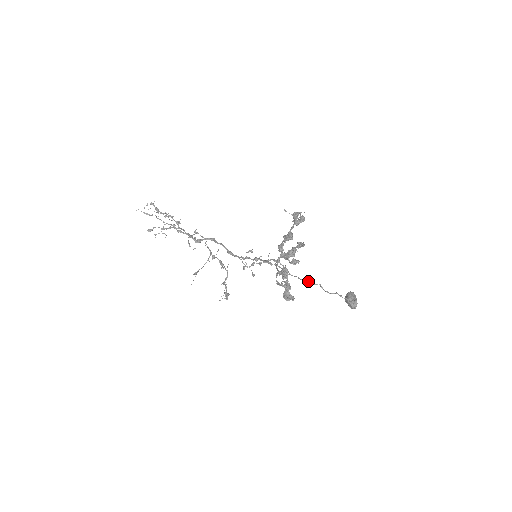
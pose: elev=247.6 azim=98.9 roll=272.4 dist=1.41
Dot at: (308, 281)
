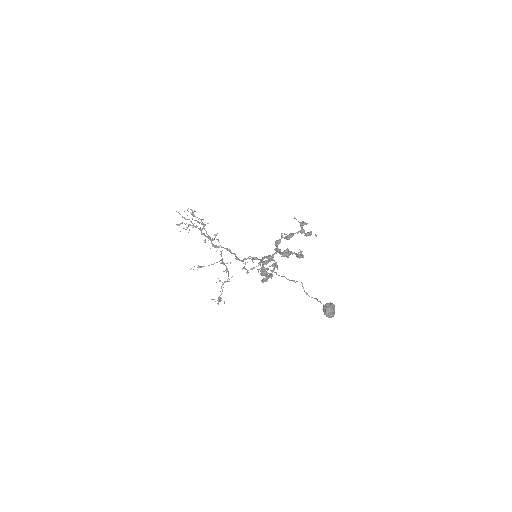
Dot at: (292, 280)
